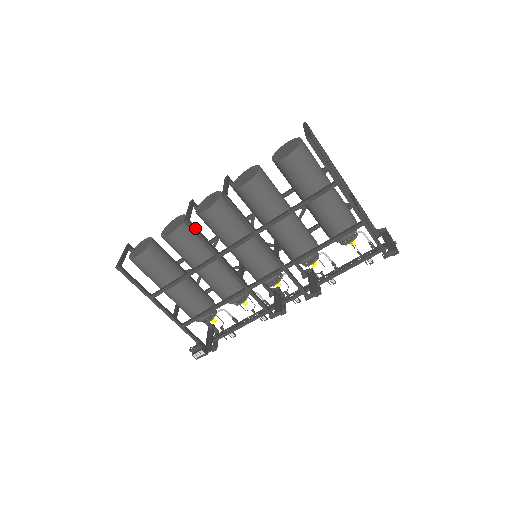
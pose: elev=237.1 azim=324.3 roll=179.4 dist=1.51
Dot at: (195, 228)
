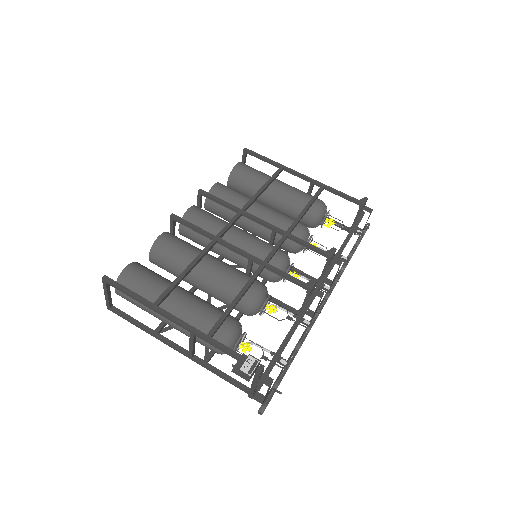
Dot at: (183, 220)
